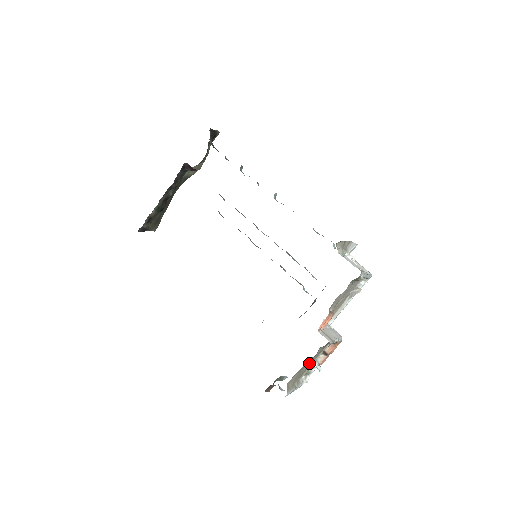
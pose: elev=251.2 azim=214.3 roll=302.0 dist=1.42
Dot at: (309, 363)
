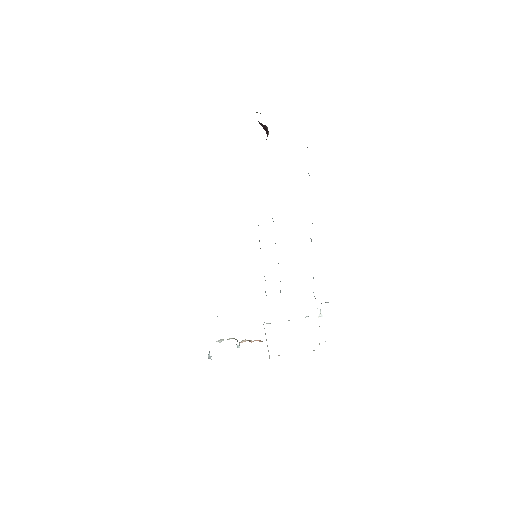
Dot at: occluded
